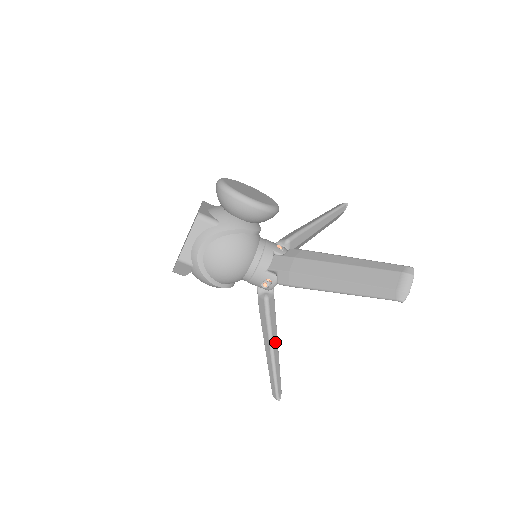
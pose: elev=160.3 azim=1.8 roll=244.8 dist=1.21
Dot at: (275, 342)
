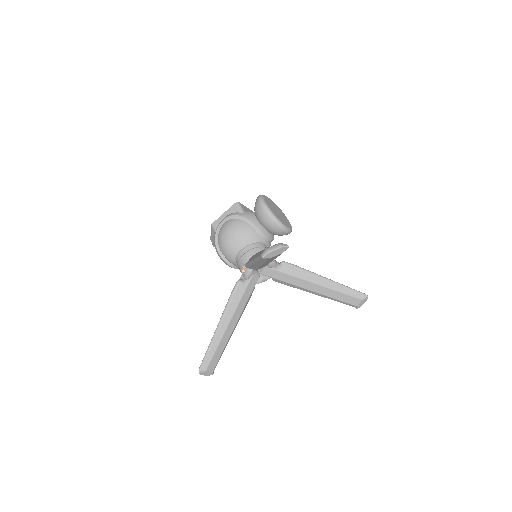
Dot at: (226, 322)
